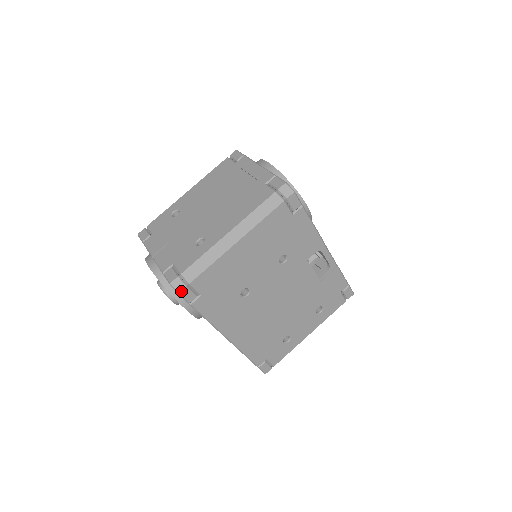
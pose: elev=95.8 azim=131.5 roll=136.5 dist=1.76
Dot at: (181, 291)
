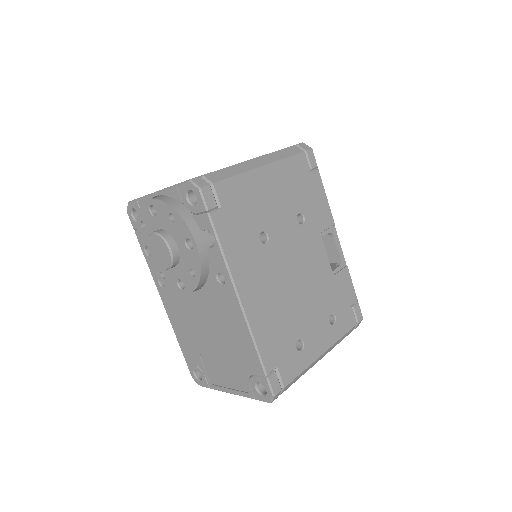
Dot at: (203, 187)
